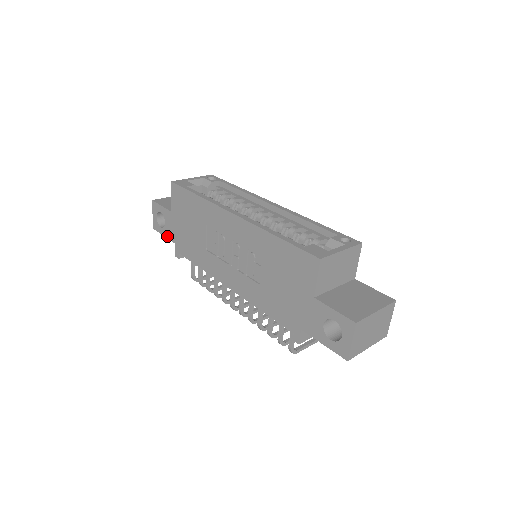
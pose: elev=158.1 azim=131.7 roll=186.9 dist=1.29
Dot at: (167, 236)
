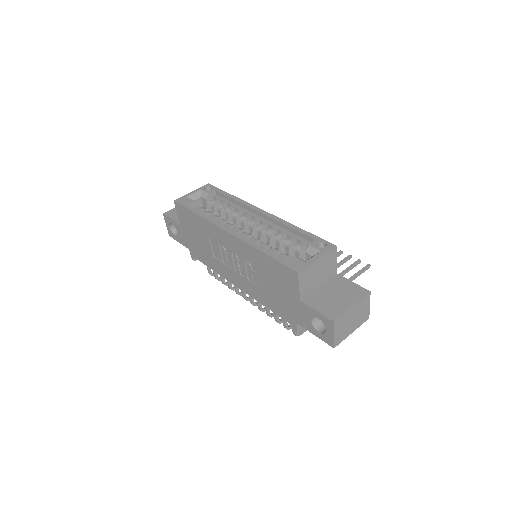
Dot at: (181, 243)
